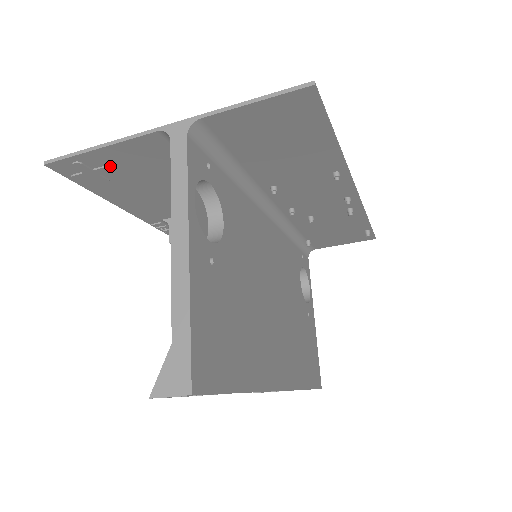
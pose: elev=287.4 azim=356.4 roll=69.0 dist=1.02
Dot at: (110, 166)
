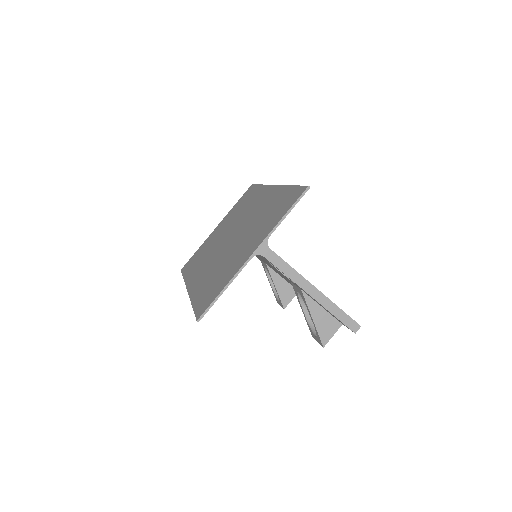
Dot at: occluded
